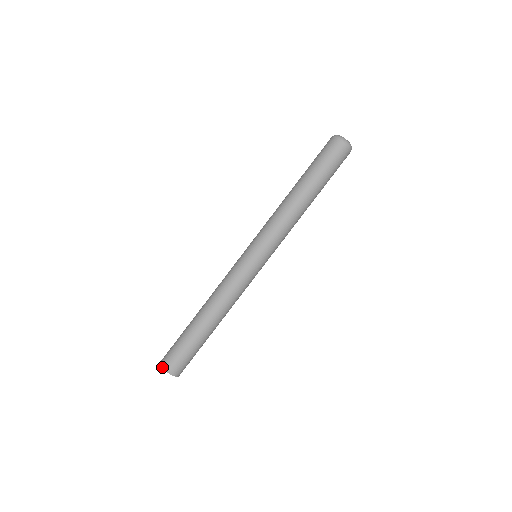
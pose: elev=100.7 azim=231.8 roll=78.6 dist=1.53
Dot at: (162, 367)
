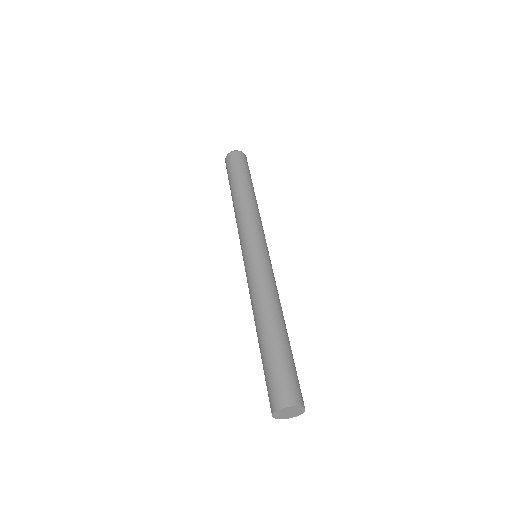
Dot at: (280, 409)
